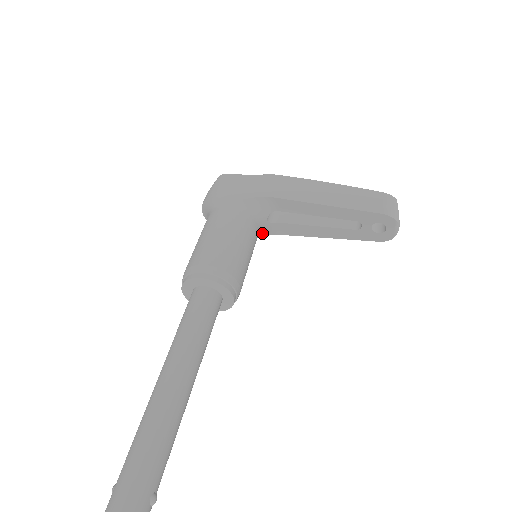
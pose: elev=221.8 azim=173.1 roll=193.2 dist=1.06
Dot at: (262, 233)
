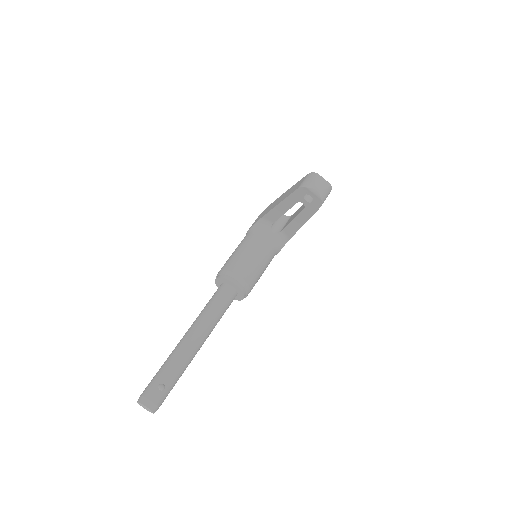
Dot at: (281, 242)
